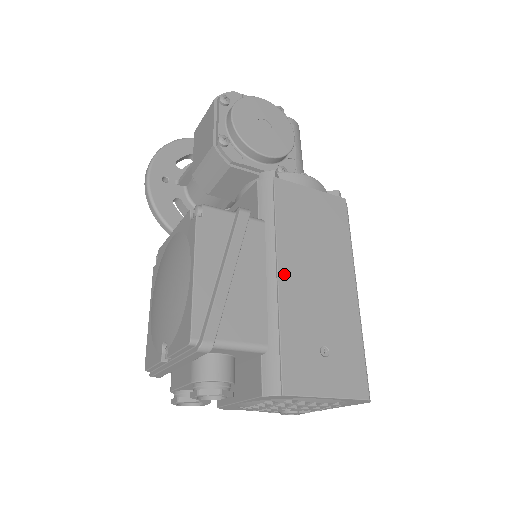
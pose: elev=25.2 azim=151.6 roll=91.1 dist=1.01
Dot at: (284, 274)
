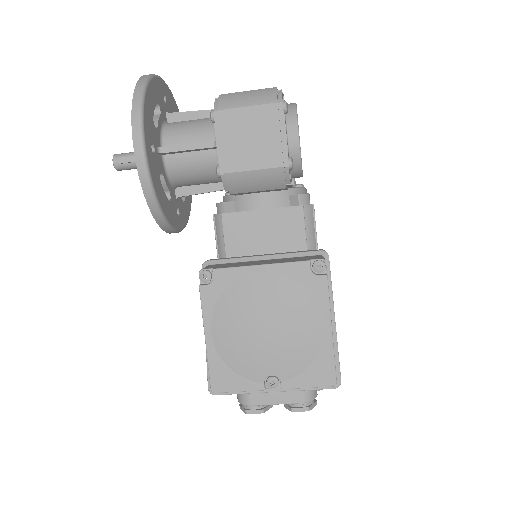
Dot at: occluded
